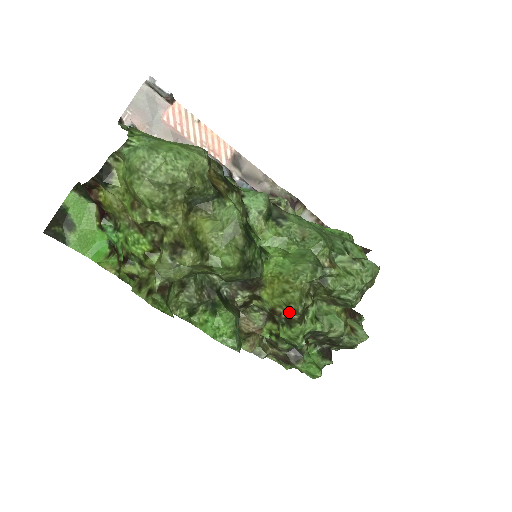
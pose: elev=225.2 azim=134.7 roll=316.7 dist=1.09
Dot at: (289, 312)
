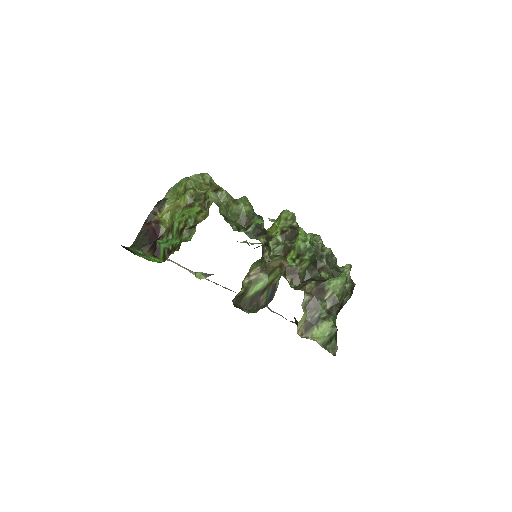
Dot at: (290, 225)
